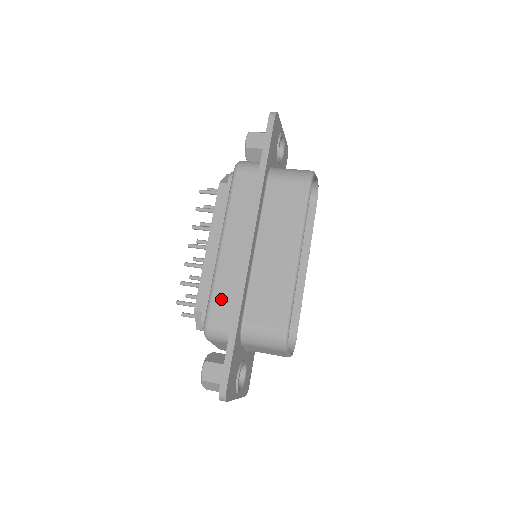
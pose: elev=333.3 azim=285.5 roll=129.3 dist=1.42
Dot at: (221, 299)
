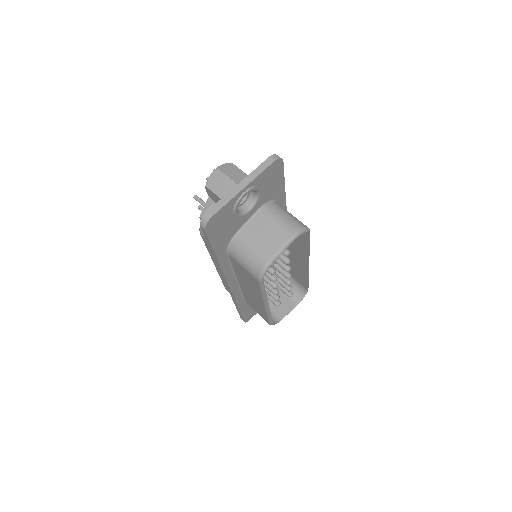
Dot at: occluded
